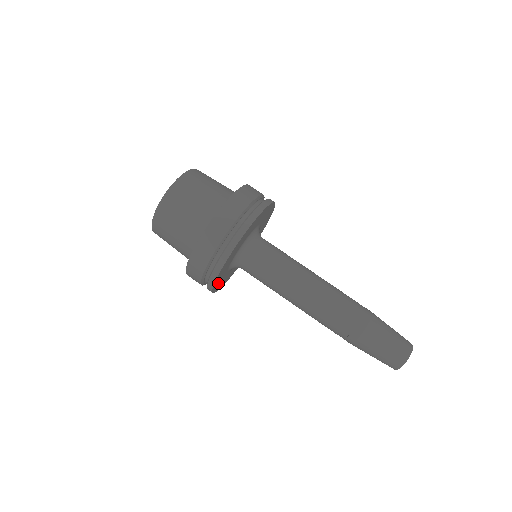
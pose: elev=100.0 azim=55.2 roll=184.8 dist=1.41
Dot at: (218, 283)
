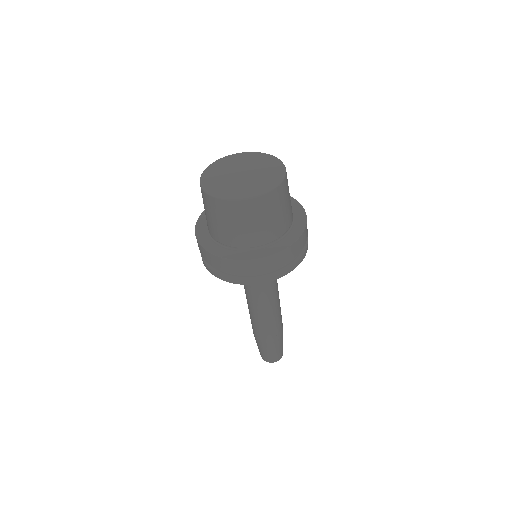
Dot at: occluded
